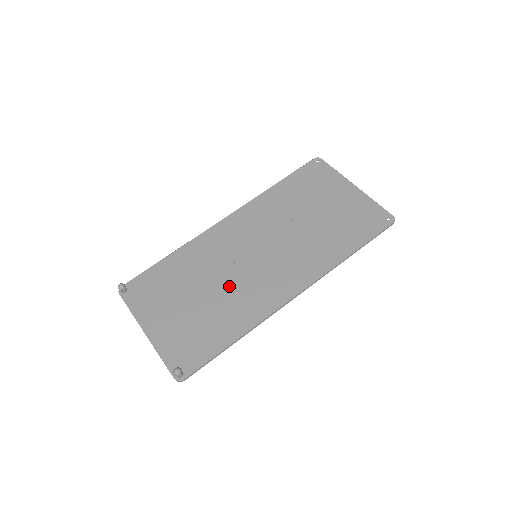
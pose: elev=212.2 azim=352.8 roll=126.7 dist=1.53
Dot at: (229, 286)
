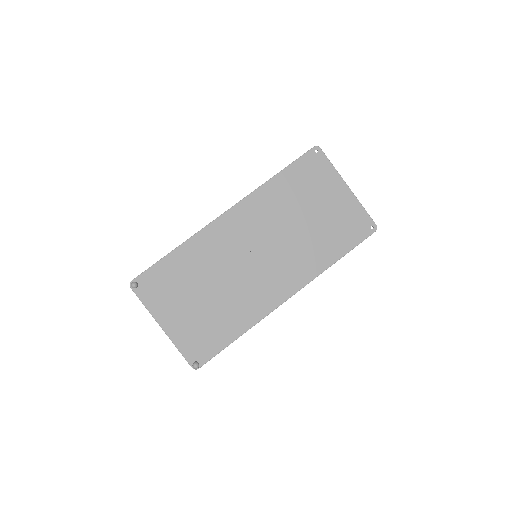
Dot at: (233, 286)
